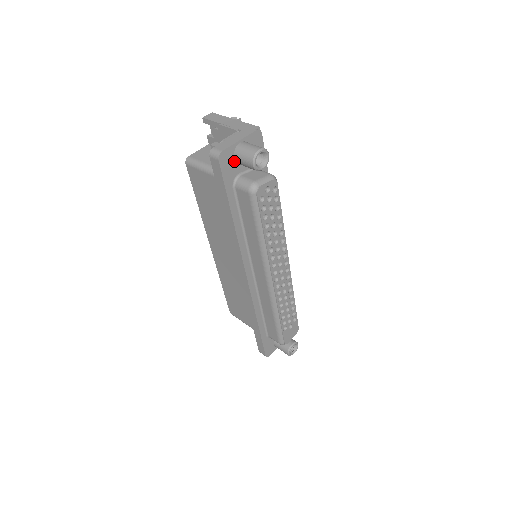
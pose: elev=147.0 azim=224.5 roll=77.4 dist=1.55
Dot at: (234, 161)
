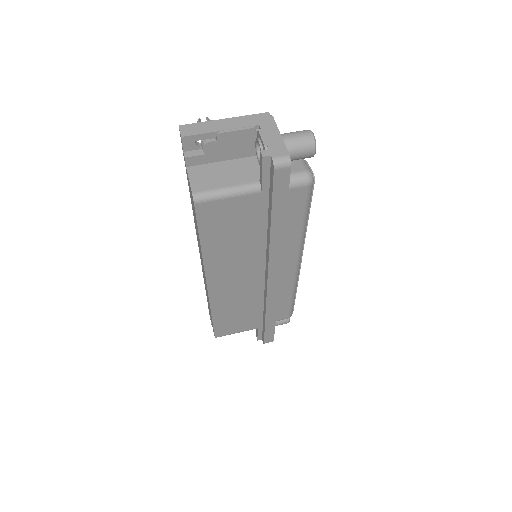
Dot at: occluded
